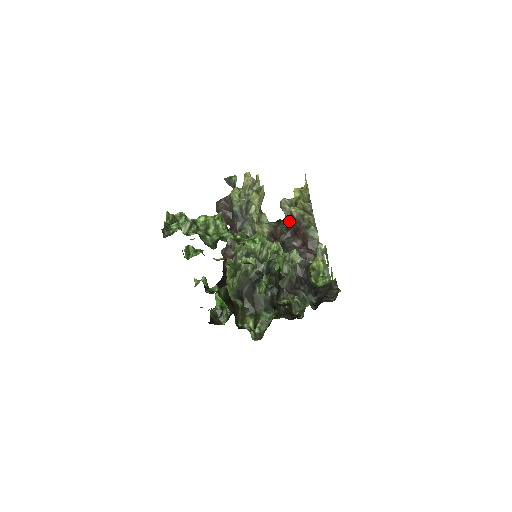
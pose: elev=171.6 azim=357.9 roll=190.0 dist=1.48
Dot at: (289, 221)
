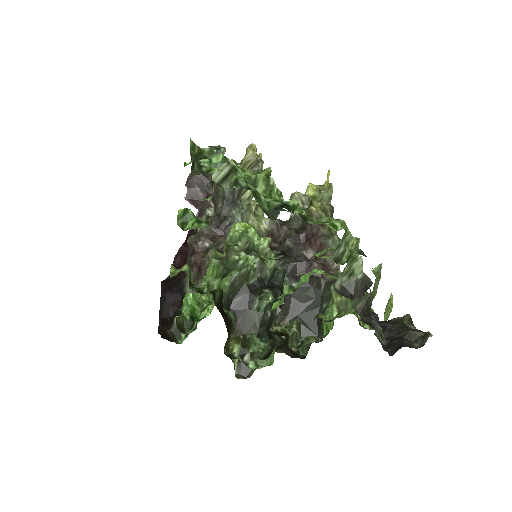
Dot at: (298, 223)
